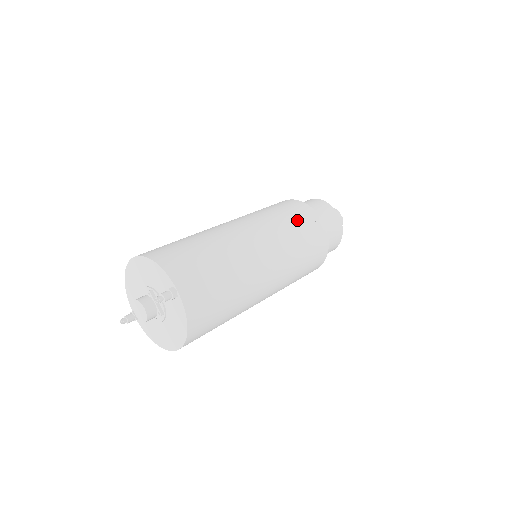
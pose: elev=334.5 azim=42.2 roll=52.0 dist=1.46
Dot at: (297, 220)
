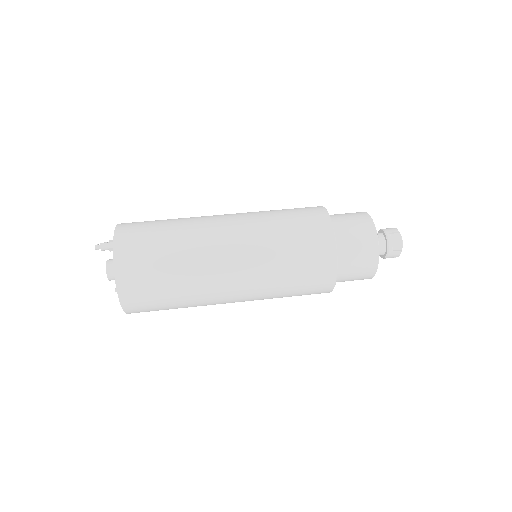
Dot at: (293, 215)
